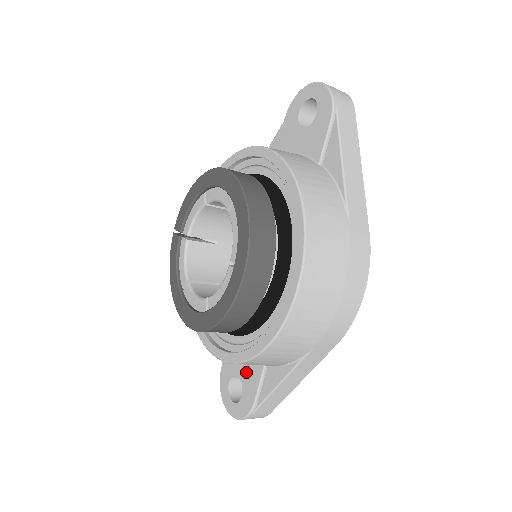
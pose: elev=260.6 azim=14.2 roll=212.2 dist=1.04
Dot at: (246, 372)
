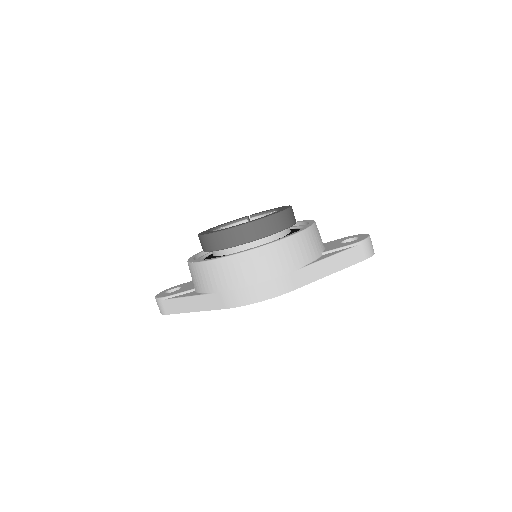
Dot at: (186, 288)
